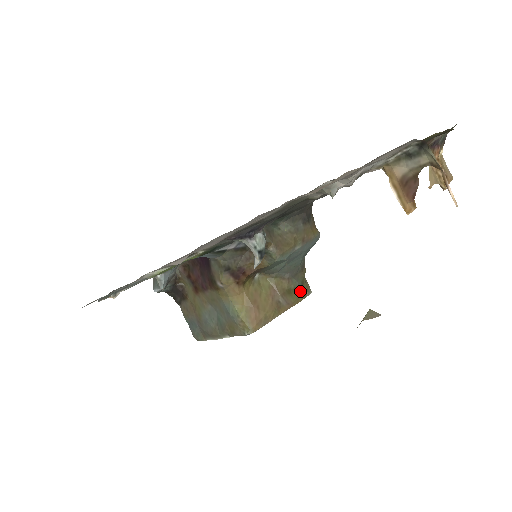
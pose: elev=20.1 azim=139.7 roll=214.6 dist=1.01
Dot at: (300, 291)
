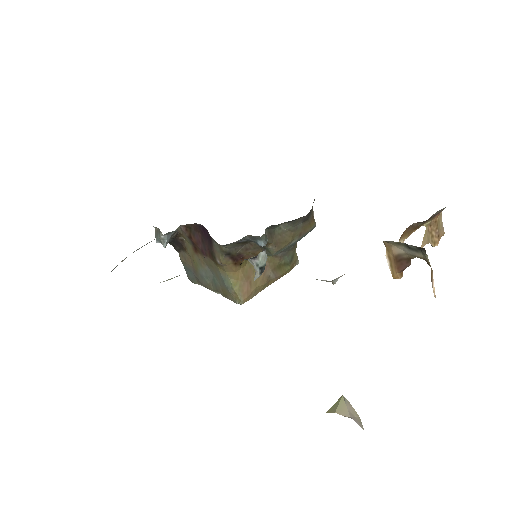
Dot at: (289, 265)
